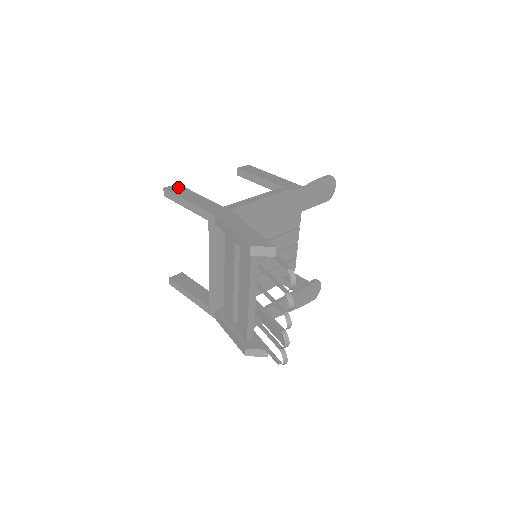
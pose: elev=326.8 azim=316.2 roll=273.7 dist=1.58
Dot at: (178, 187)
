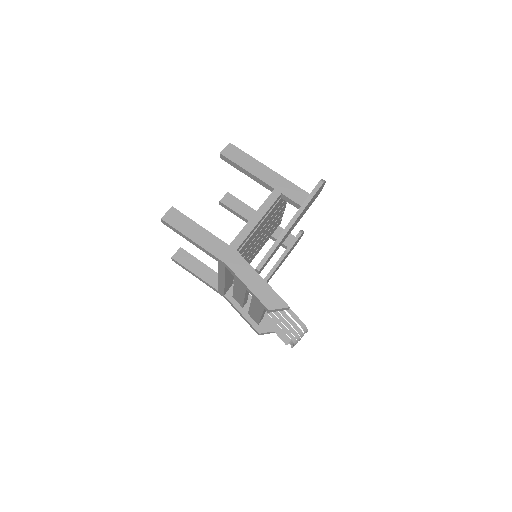
Dot at: (175, 214)
